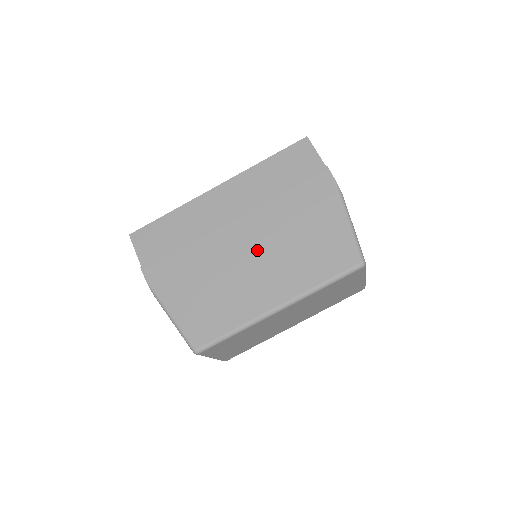
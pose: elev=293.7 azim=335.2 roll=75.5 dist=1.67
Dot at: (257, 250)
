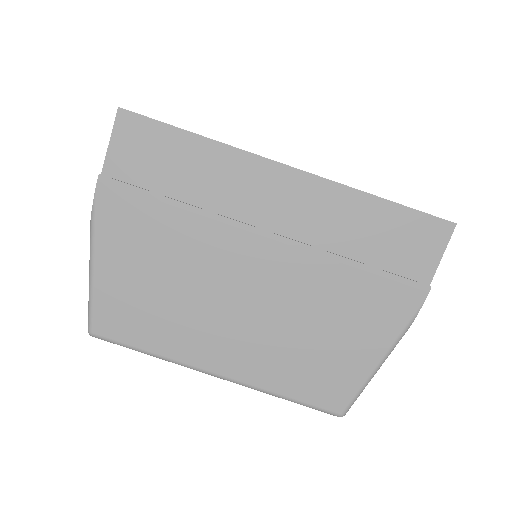
Dot at: (256, 299)
